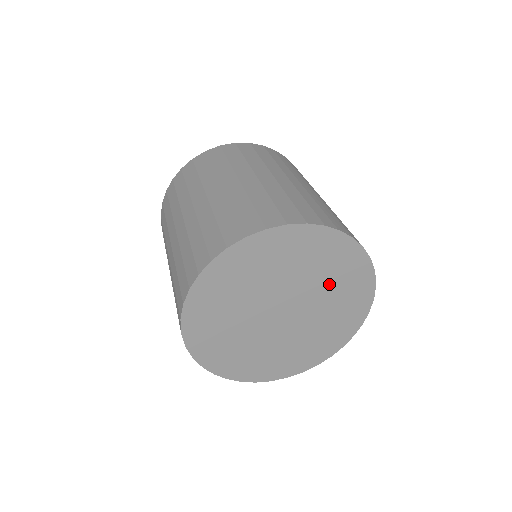
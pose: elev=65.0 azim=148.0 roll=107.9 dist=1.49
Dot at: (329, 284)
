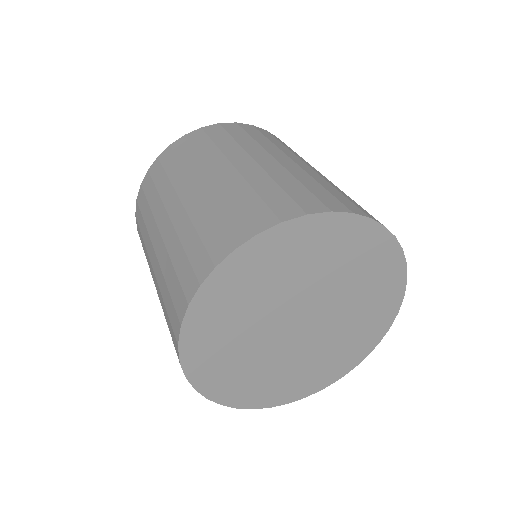
Dot at: (358, 291)
